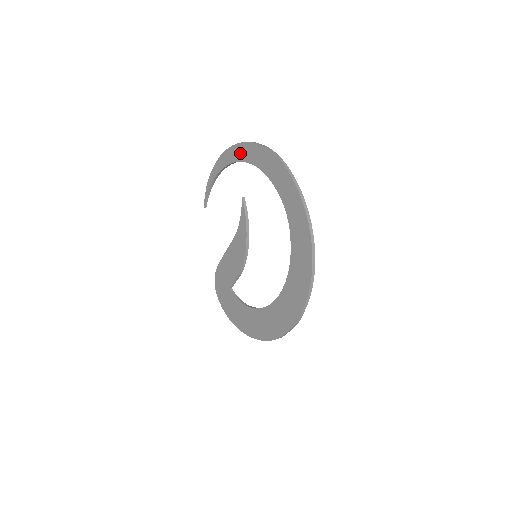
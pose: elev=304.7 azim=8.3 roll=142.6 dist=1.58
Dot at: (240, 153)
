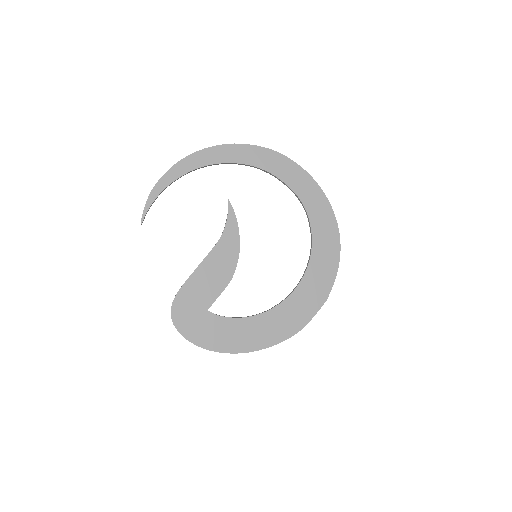
Dot at: (223, 155)
